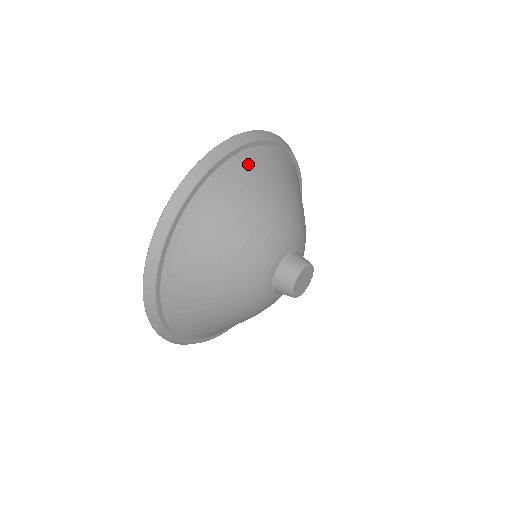
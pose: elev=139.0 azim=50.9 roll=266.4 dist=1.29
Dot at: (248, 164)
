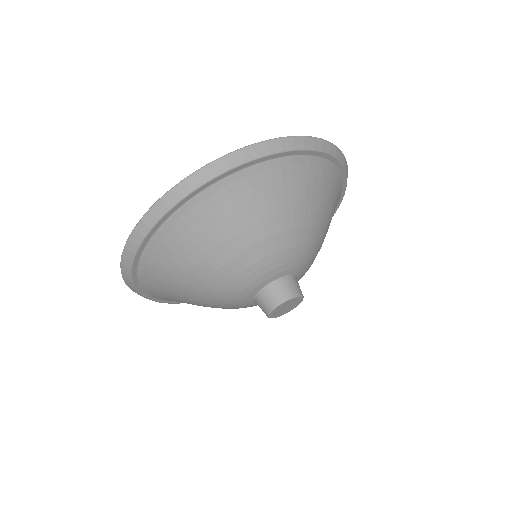
Dot at: (204, 209)
